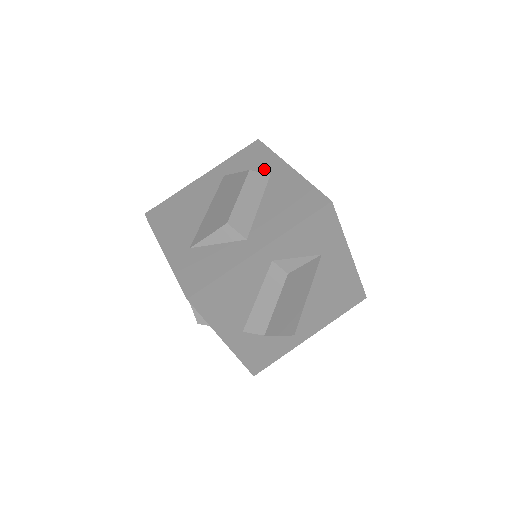
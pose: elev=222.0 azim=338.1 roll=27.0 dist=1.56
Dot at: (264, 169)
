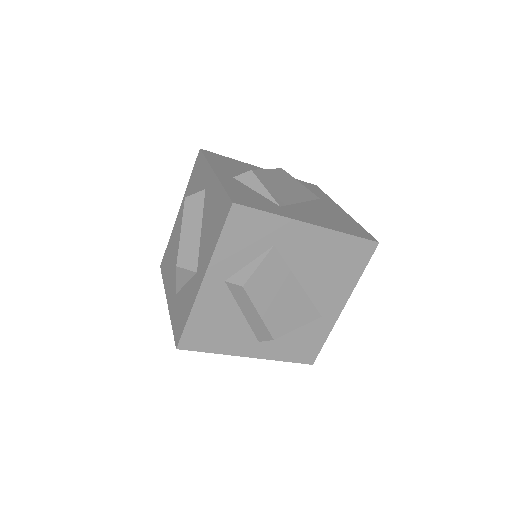
Dot at: (202, 184)
